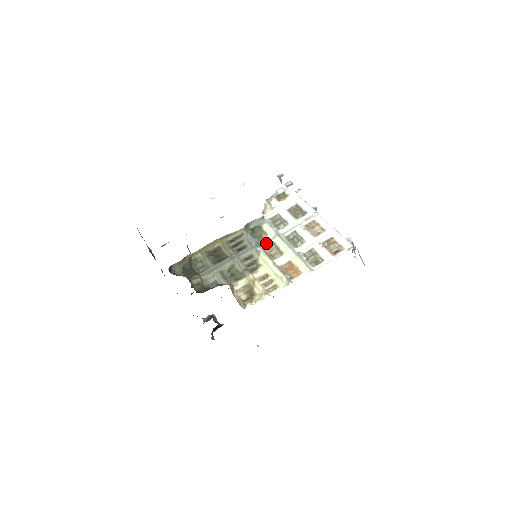
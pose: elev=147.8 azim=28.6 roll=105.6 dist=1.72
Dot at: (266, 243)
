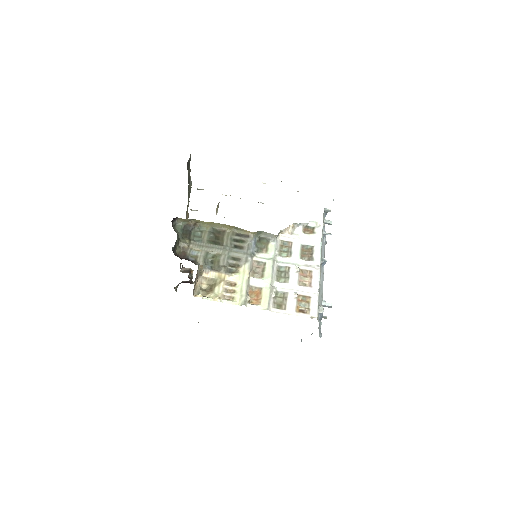
Dot at: (259, 258)
